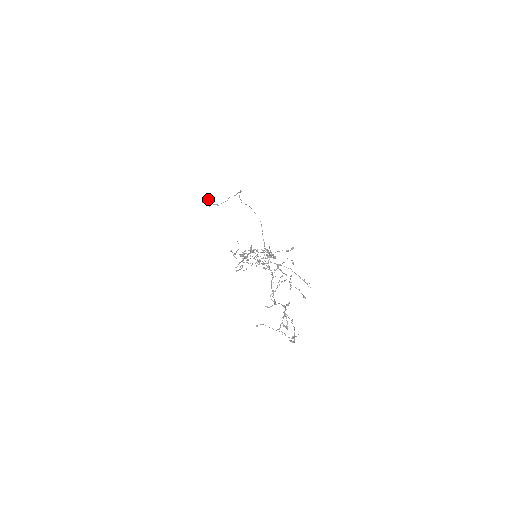
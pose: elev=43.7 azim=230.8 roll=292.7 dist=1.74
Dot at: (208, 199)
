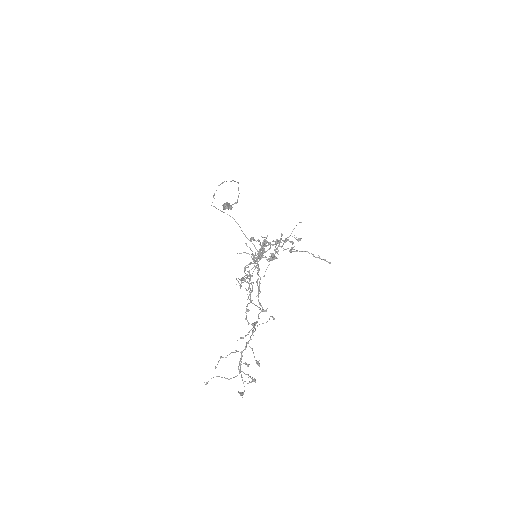
Dot at: (224, 203)
